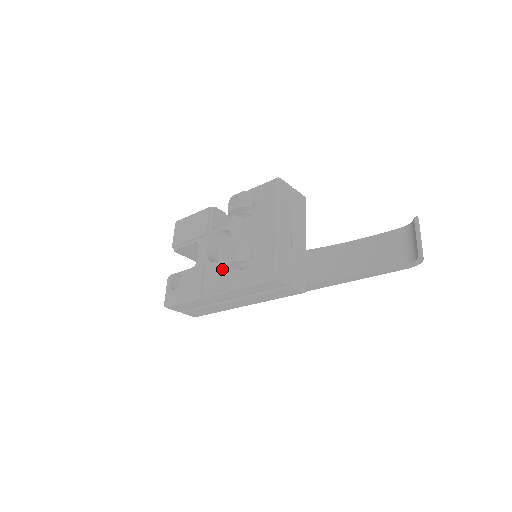
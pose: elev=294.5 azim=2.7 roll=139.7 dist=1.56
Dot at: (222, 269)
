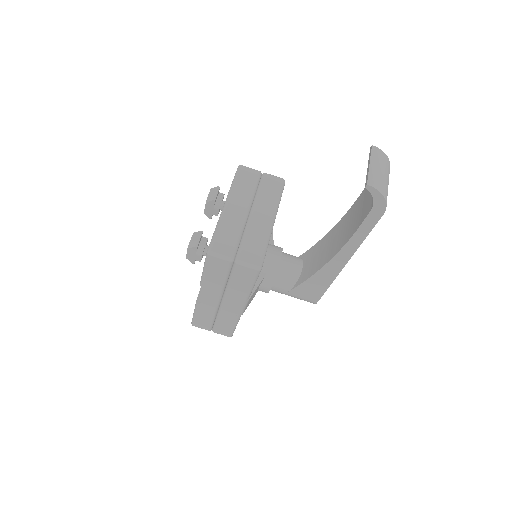
Dot at: occluded
